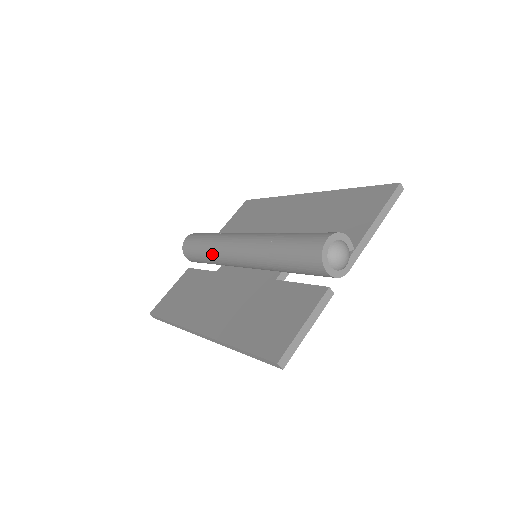
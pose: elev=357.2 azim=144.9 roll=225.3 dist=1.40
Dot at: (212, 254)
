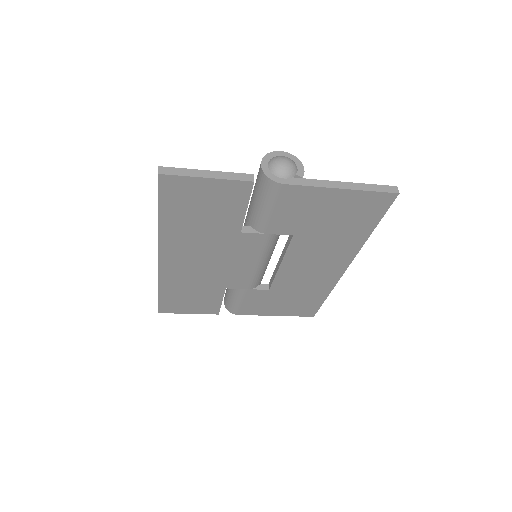
Dot at: occluded
